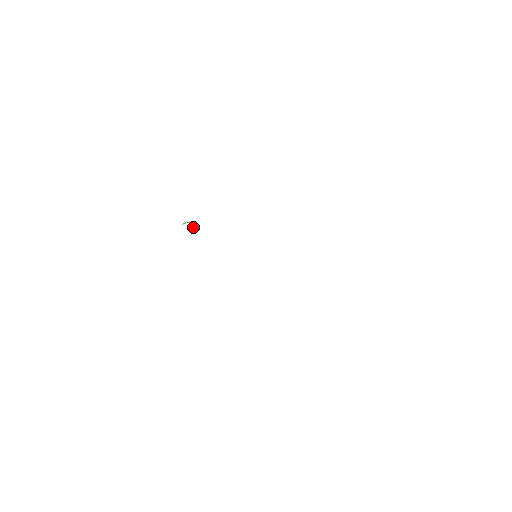
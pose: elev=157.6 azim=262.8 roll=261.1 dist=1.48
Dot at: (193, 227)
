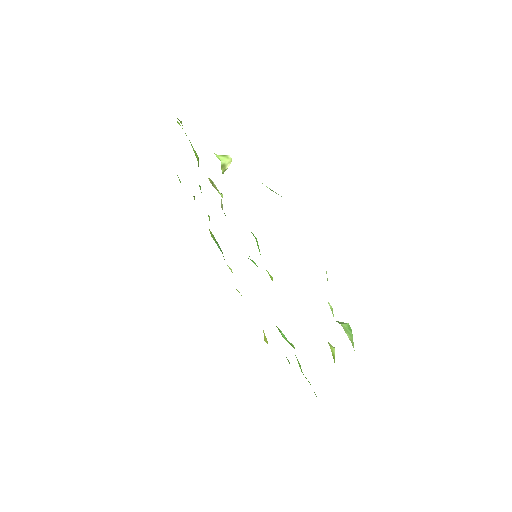
Dot at: (222, 171)
